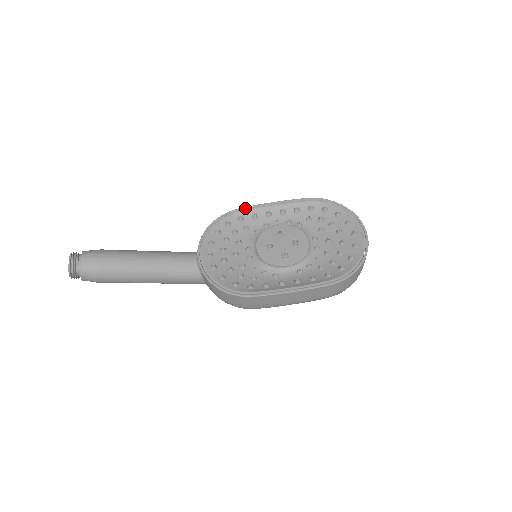
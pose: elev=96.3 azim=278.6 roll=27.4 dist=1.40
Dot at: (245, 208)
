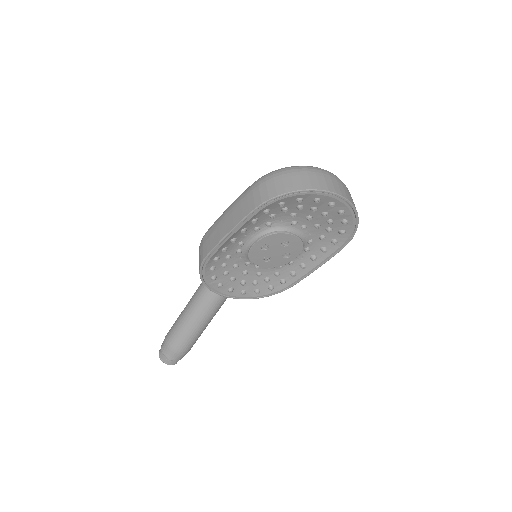
Dot at: (210, 255)
